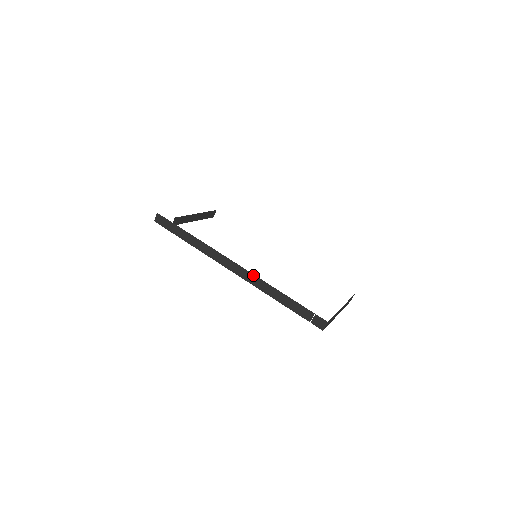
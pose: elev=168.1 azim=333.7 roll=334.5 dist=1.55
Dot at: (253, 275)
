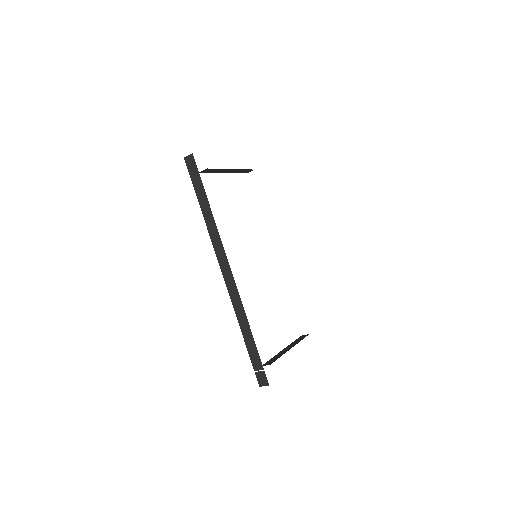
Dot at: (238, 292)
